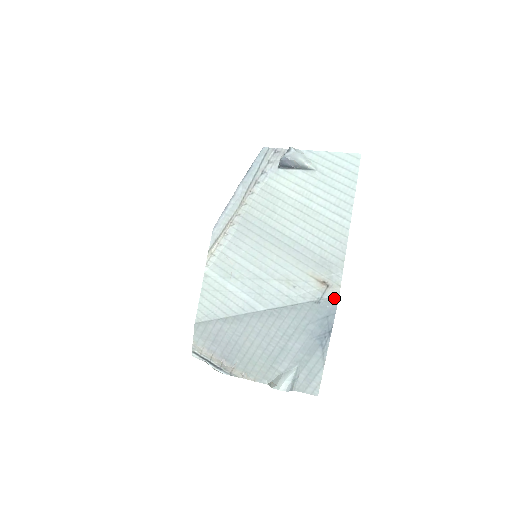
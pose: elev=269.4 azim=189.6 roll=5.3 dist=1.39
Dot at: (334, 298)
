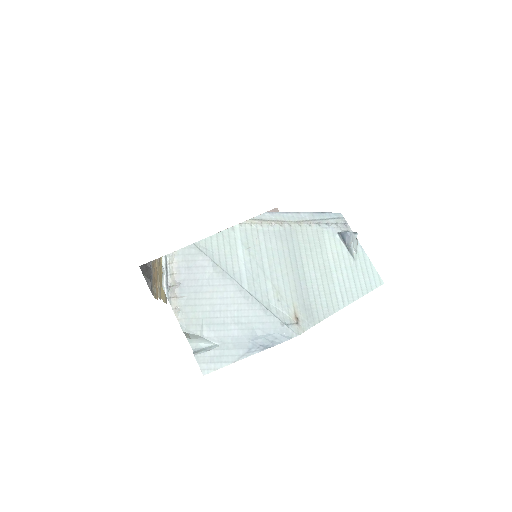
Dot at: (294, 333)
